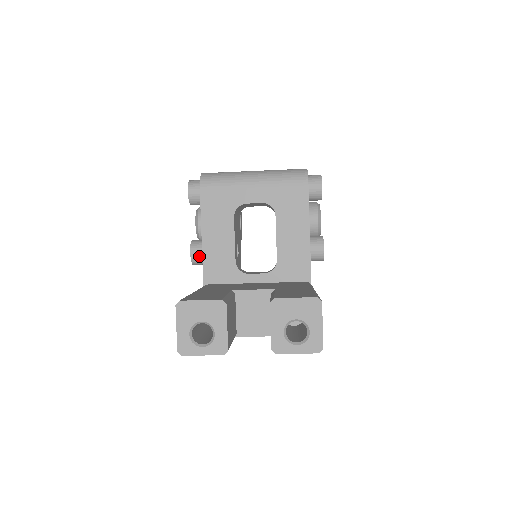
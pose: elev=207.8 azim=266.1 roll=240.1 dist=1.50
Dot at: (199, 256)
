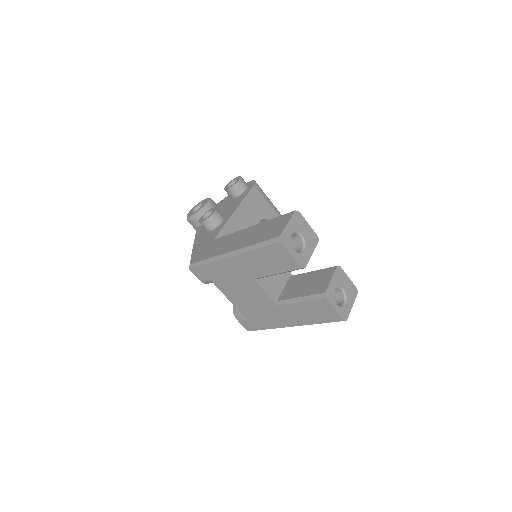
Dot at: (218, 220)
